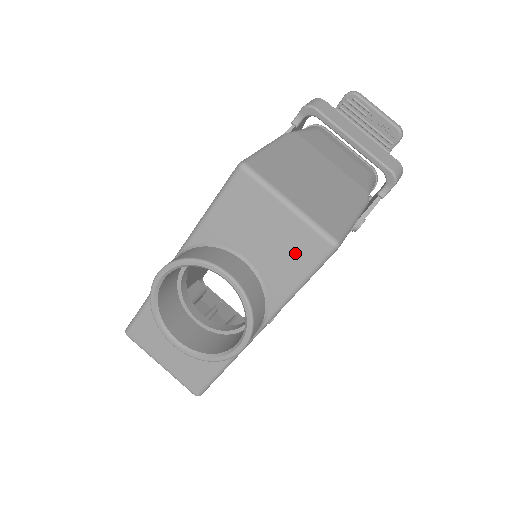
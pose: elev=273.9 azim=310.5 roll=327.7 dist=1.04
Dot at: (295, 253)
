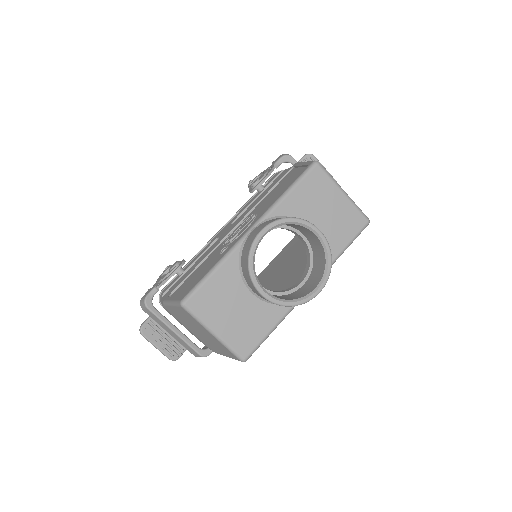
Dot at: (345, 226)
